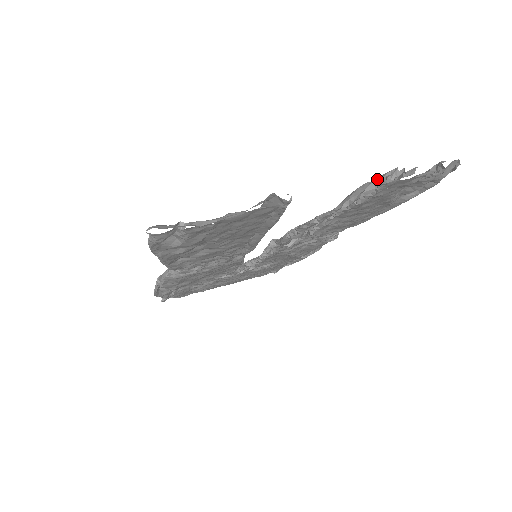
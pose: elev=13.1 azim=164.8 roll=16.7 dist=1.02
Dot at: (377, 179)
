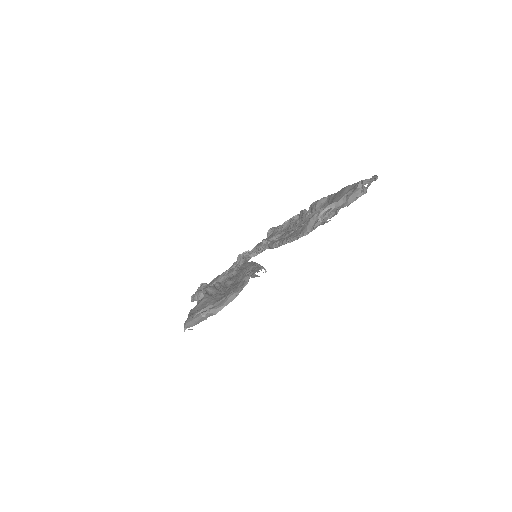
Dot at: (320, 218)
